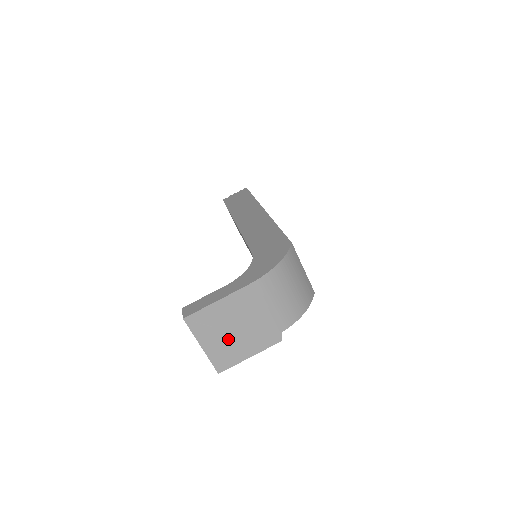
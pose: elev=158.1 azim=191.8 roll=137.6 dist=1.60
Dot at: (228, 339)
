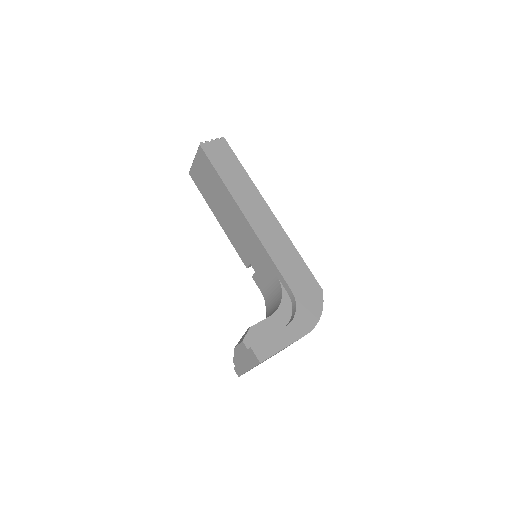
Dot at: occluded
